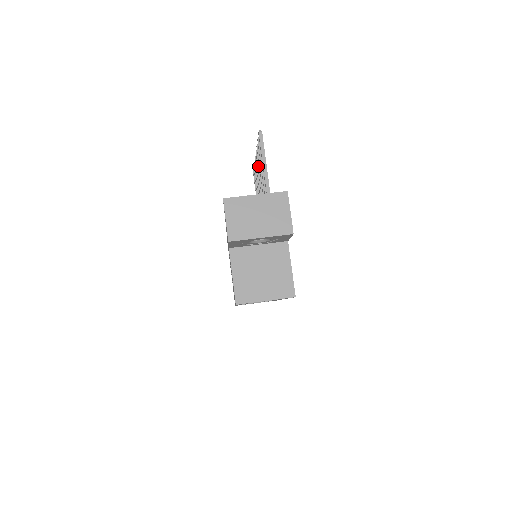
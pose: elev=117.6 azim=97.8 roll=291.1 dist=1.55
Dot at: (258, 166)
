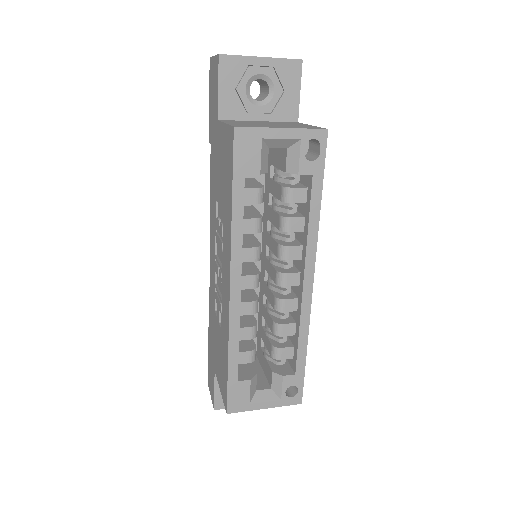
Dot at: occluded
